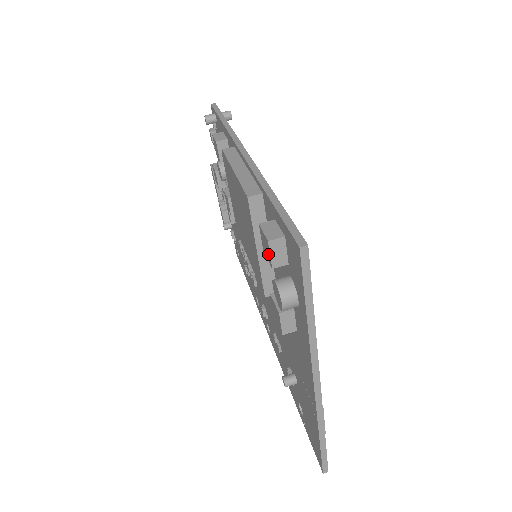
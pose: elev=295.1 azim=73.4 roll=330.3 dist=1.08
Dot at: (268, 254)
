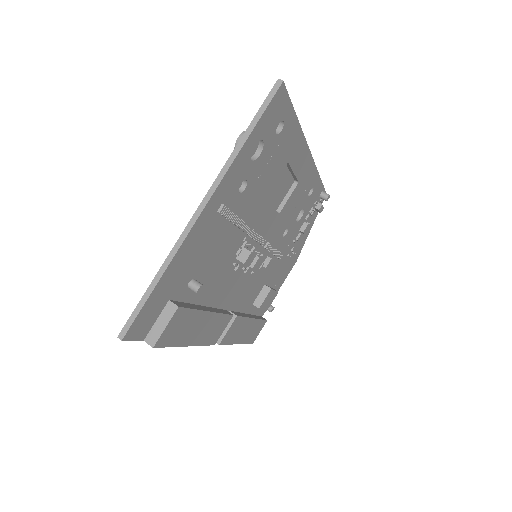
Dot at: occluded
